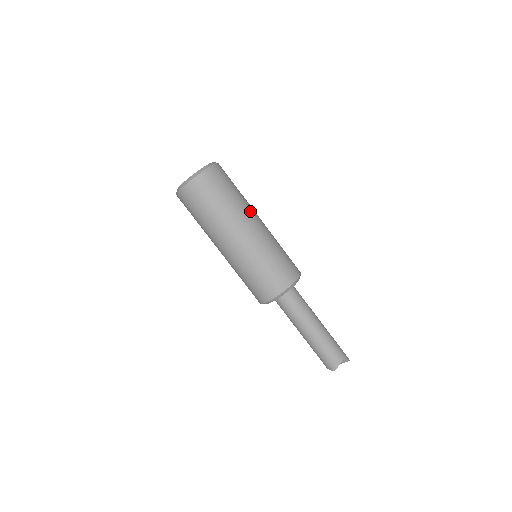
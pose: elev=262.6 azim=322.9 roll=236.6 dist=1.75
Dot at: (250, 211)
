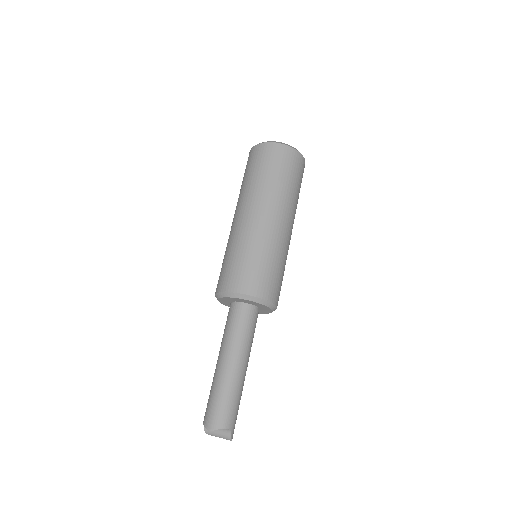
Dot at: (293, 215)
